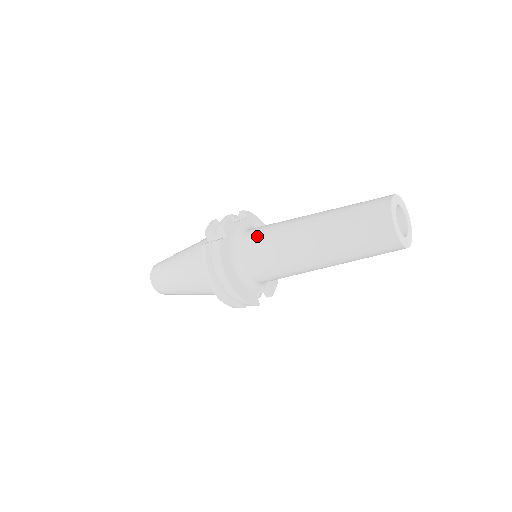
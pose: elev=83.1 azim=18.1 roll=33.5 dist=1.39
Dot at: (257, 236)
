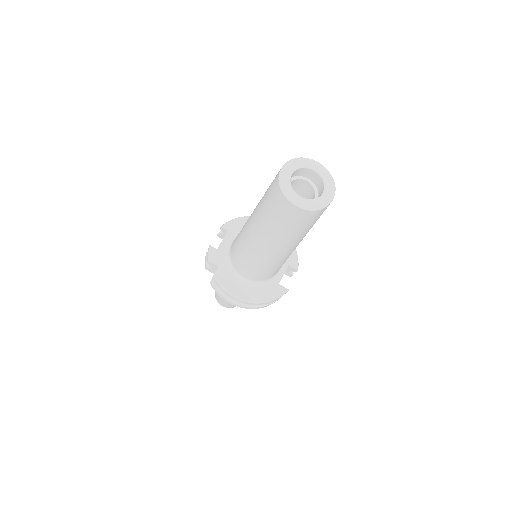
Dot at: (235, 252)
